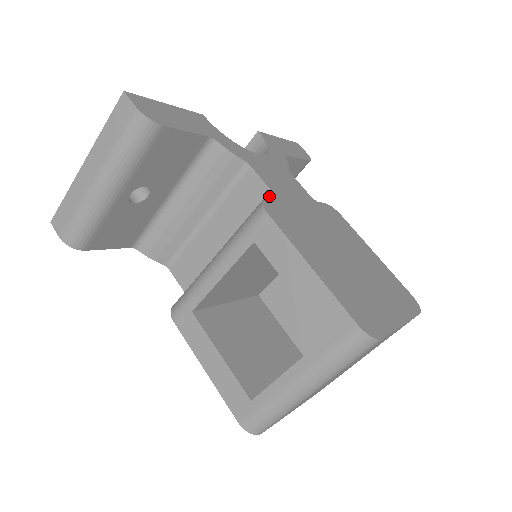
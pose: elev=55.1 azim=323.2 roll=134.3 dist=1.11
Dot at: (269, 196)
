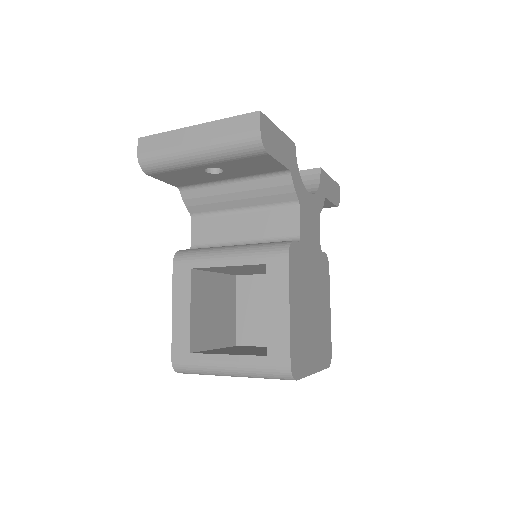
Dot at: (296, 236)
